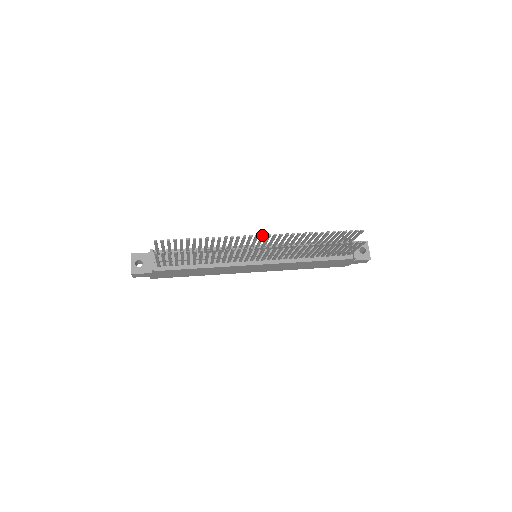
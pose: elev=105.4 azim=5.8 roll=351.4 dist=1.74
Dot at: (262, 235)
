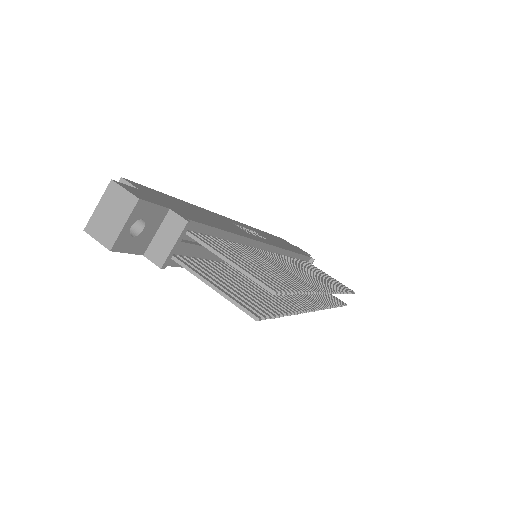
Dot at: (329, 293)
